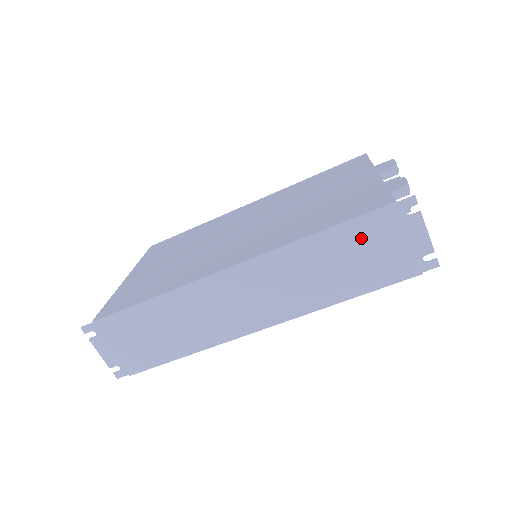
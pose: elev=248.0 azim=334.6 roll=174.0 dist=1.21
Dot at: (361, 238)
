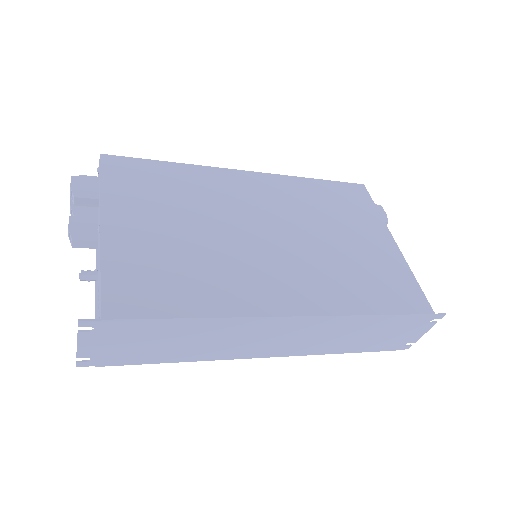
Dot at: (394, 325)
